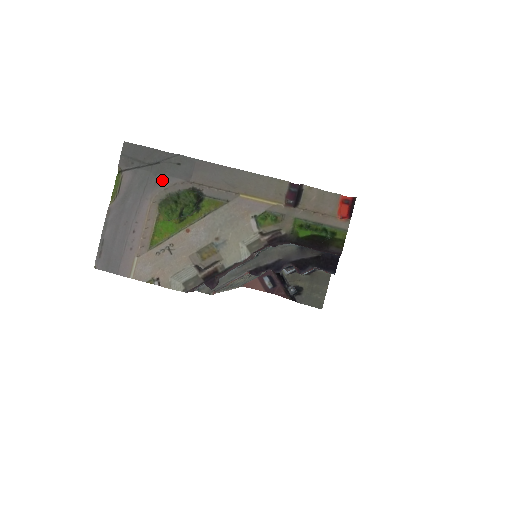
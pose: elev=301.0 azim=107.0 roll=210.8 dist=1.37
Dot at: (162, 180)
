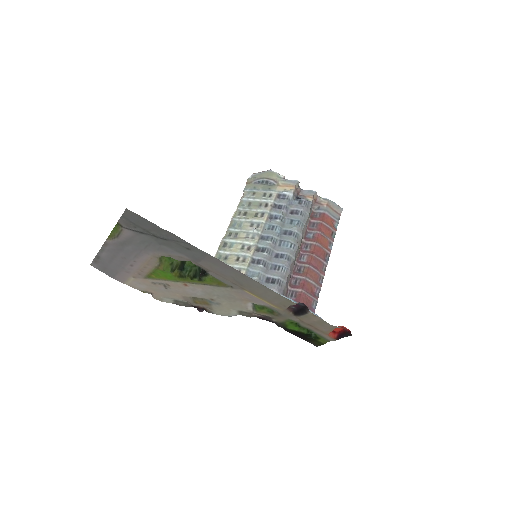
Dot at: (167, 250)
